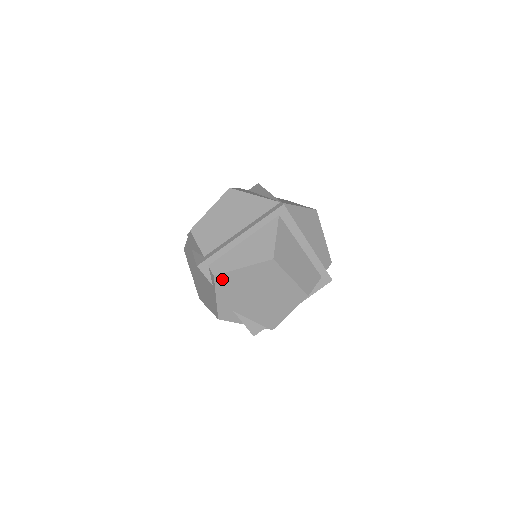
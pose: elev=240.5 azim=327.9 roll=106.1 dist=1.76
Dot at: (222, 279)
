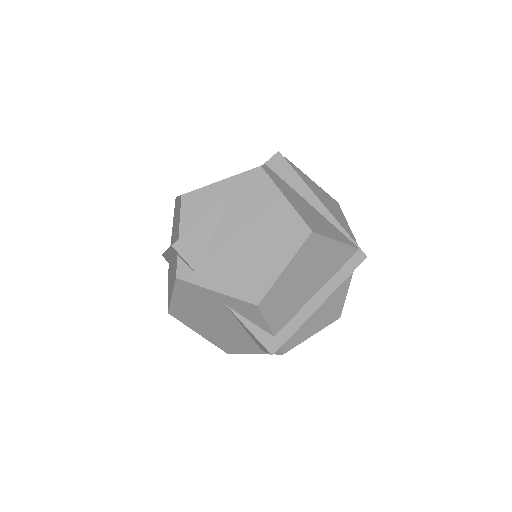
Dot at: occluded
